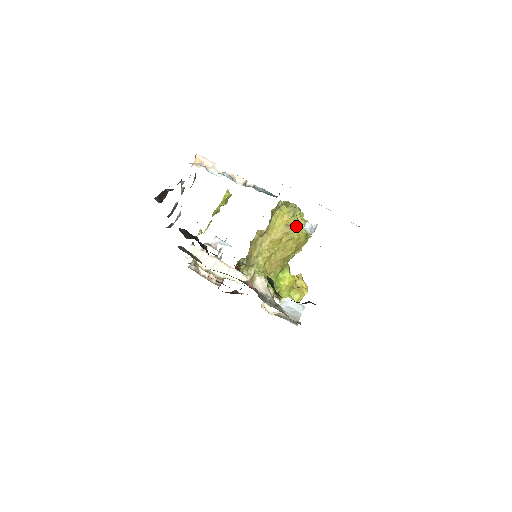
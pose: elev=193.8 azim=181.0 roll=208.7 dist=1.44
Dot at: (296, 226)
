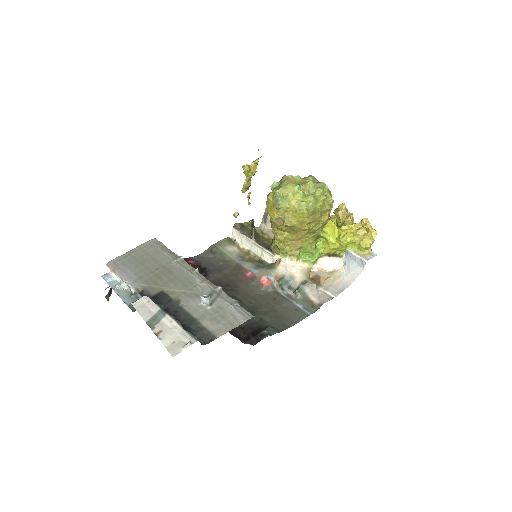
Dot at: (290, 214)
